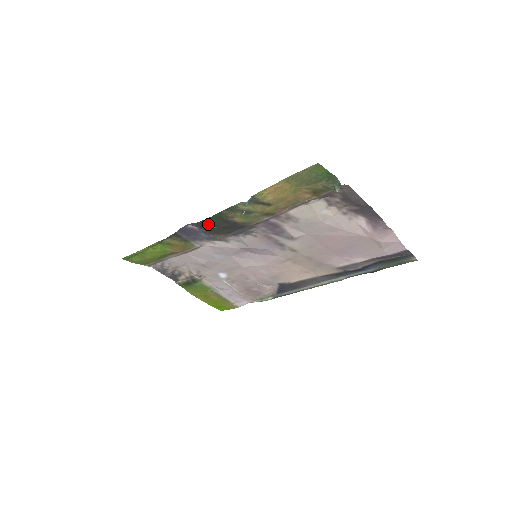
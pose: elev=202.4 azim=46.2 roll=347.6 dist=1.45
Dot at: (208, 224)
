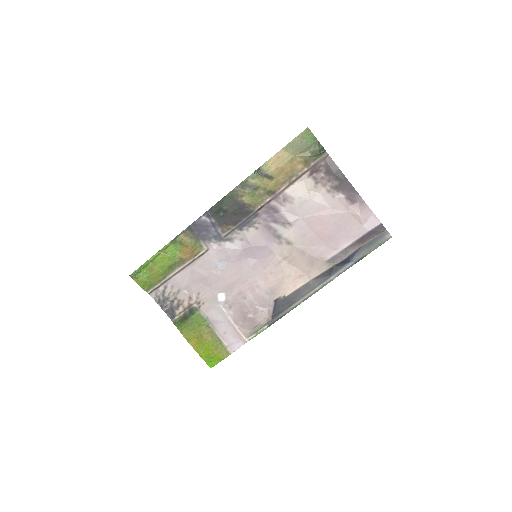
Dot at: (220, 209)
